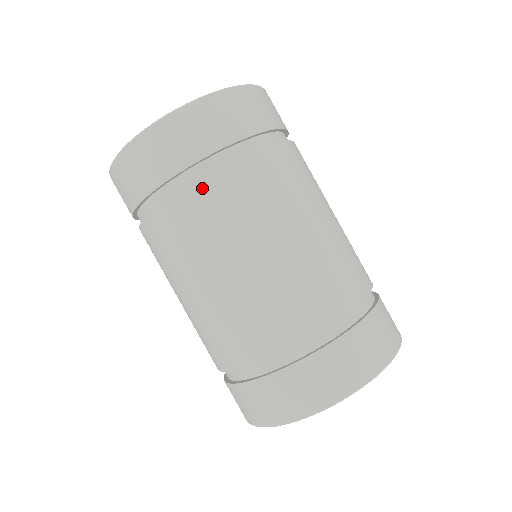
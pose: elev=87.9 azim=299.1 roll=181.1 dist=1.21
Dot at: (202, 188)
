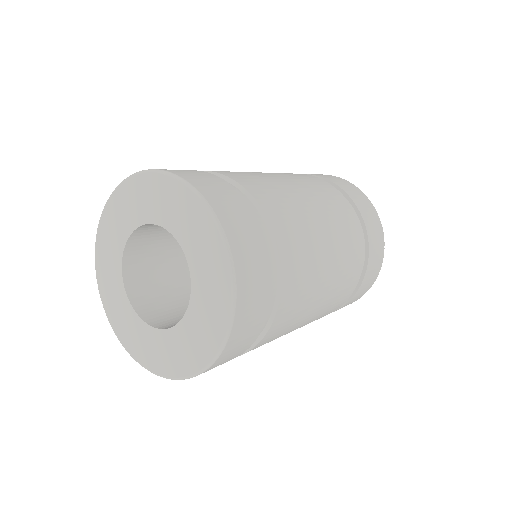
Dot at: (271, 332)
